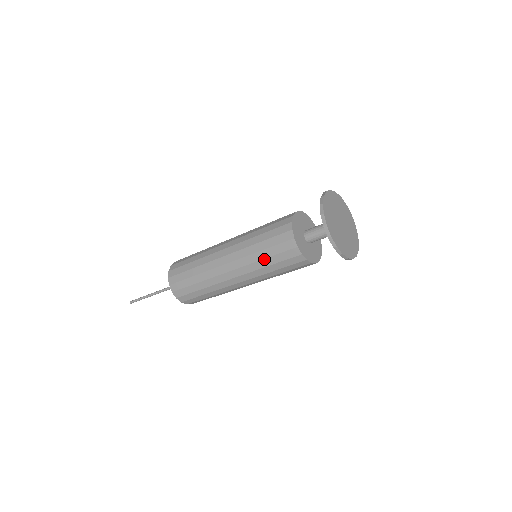
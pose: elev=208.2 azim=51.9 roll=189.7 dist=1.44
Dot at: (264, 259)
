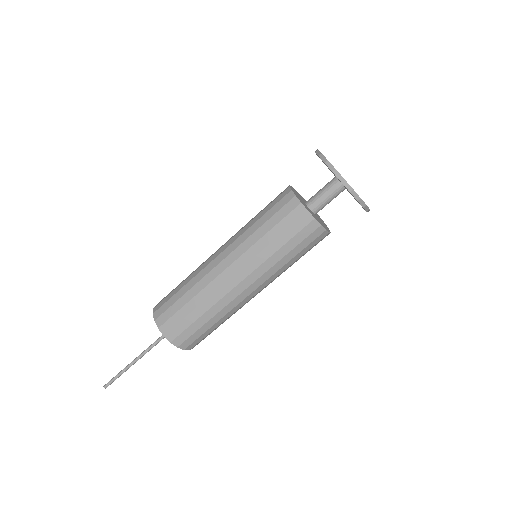
Dot at: (266, 234)
